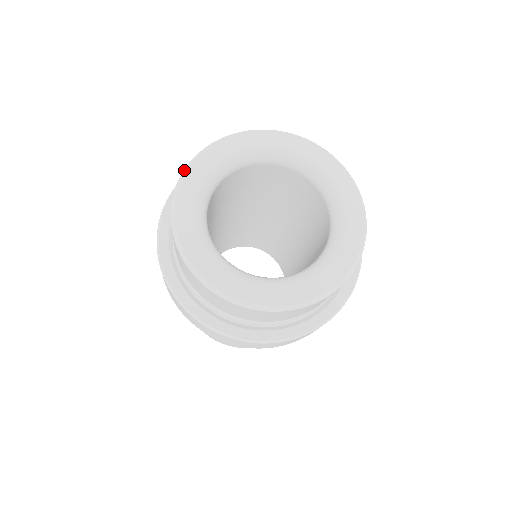
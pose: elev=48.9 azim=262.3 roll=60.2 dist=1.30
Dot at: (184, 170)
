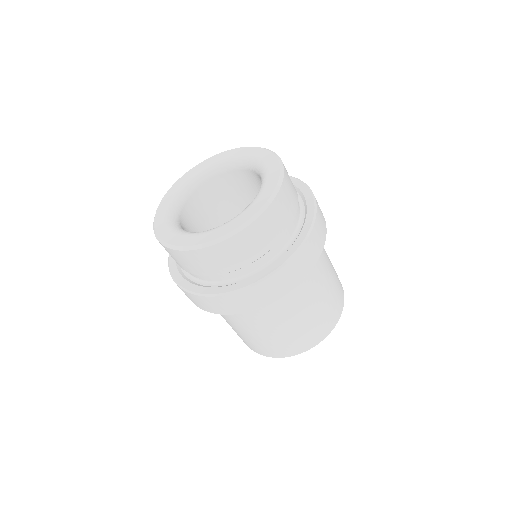
Dot at: (153, 227)
